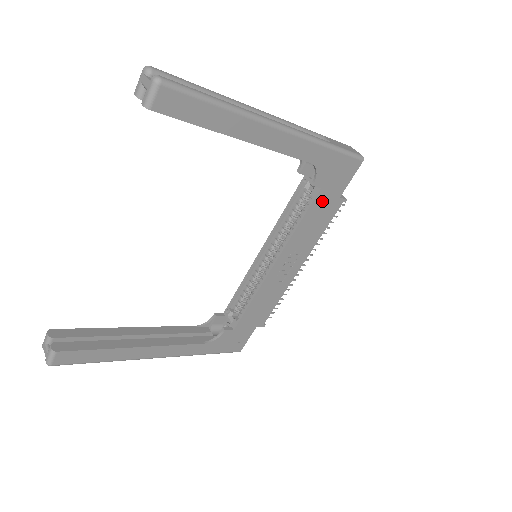
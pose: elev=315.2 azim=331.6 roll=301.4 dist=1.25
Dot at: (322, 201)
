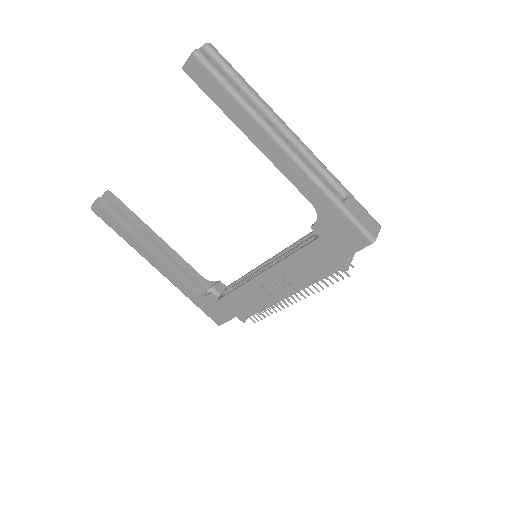
Dot at: (319, 250)
